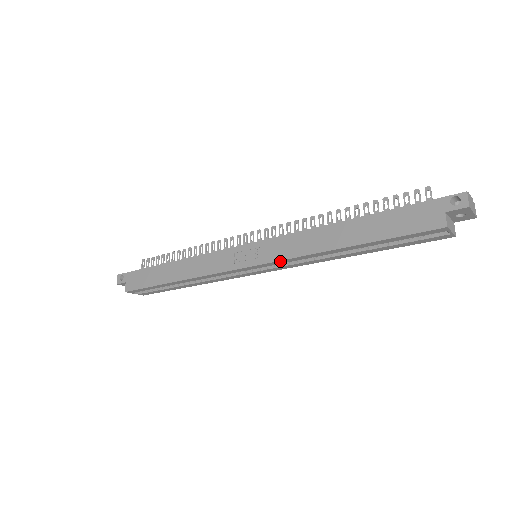
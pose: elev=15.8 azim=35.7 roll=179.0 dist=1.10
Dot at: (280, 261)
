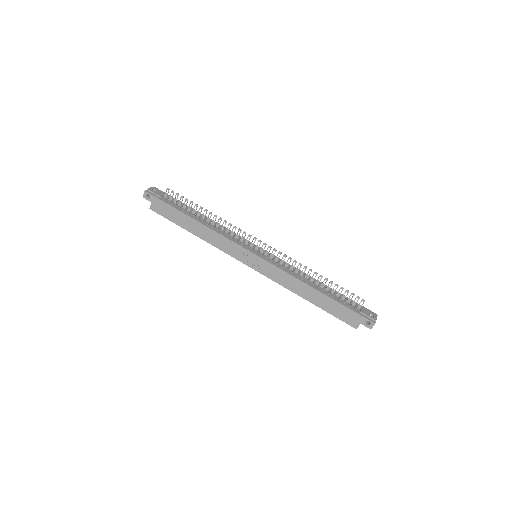
Dot at: (270, 278)
